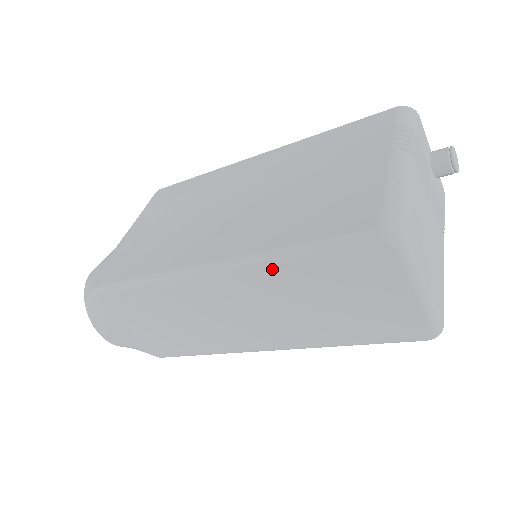
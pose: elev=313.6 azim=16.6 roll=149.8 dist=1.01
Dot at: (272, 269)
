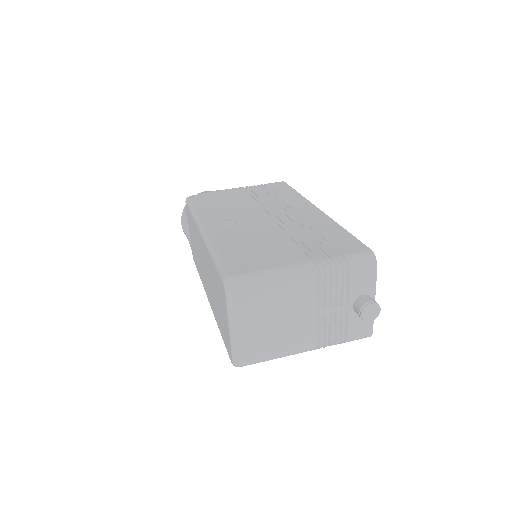
Dot at: (209, 255)
